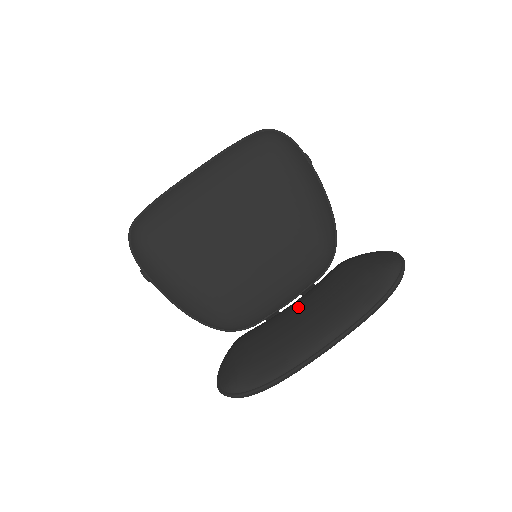
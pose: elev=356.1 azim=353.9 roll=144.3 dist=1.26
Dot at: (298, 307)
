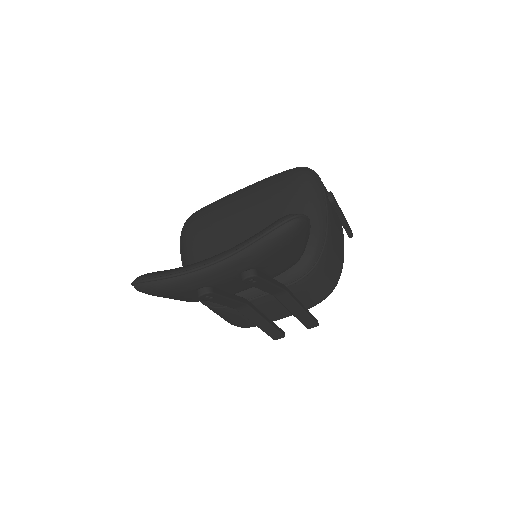
Dot at: occluded
